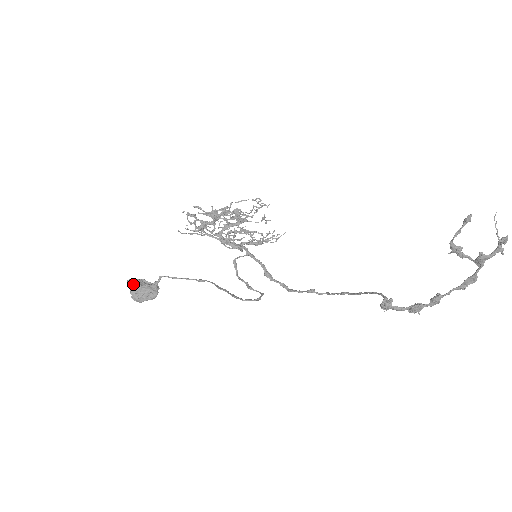
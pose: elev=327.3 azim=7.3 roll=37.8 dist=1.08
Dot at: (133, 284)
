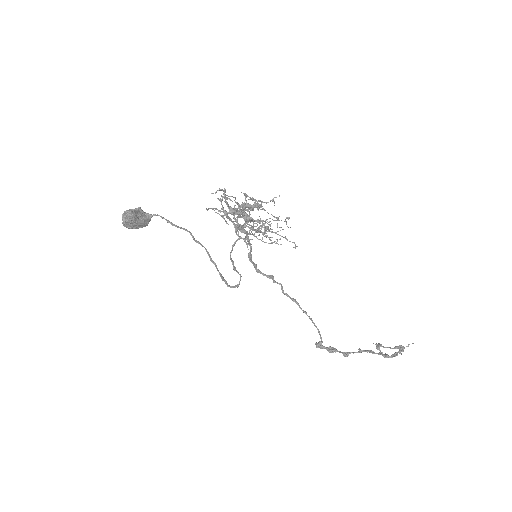
Dot at: (132, 218)
